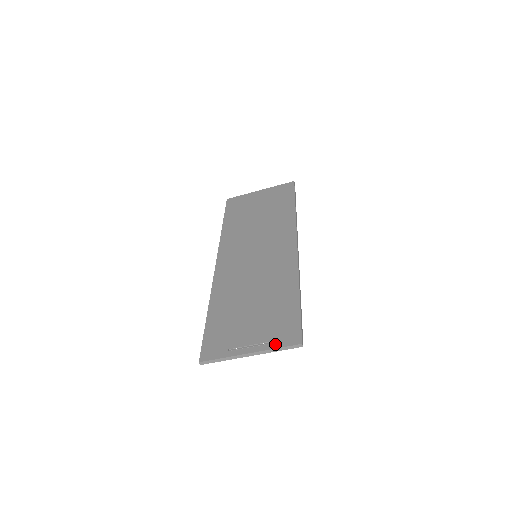
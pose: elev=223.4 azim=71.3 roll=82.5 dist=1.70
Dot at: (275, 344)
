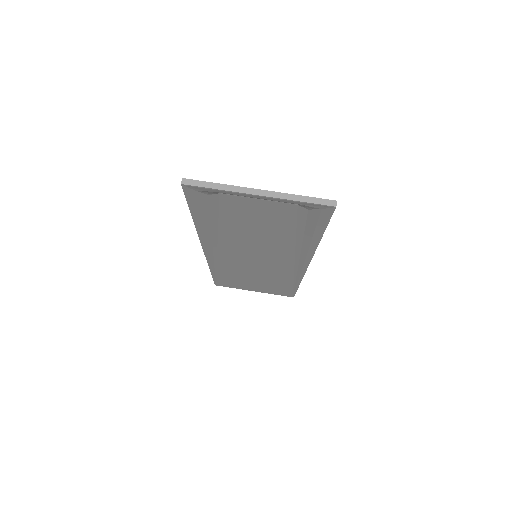
Dot at: (297, 197)
